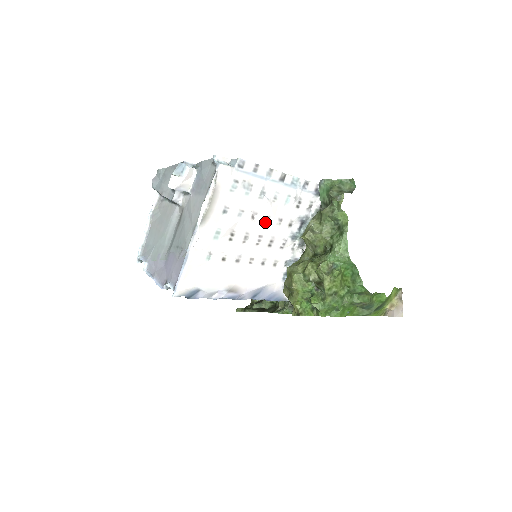
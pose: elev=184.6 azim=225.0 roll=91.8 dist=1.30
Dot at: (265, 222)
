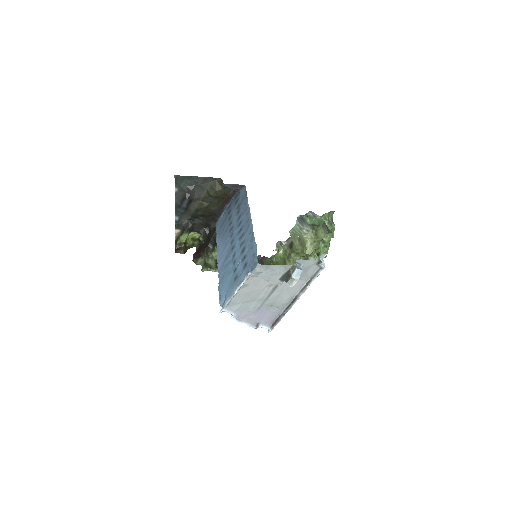
Dot at: occluded
